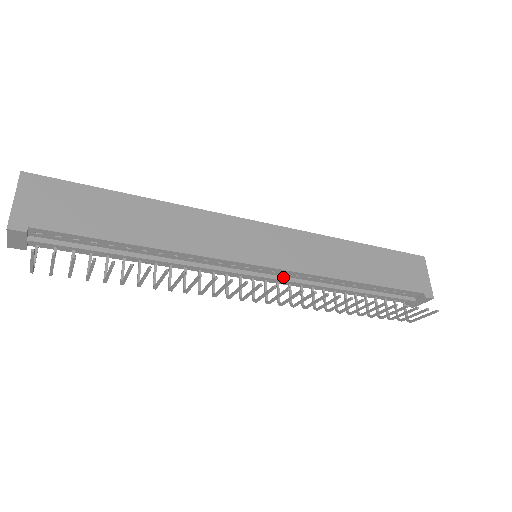
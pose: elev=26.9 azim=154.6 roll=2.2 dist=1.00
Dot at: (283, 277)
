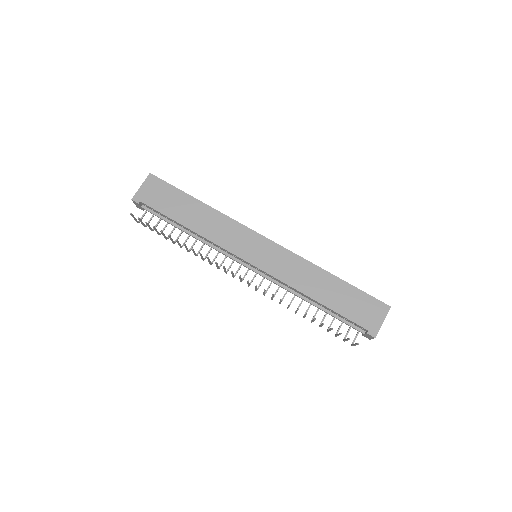
Dot at: (265, 275)
